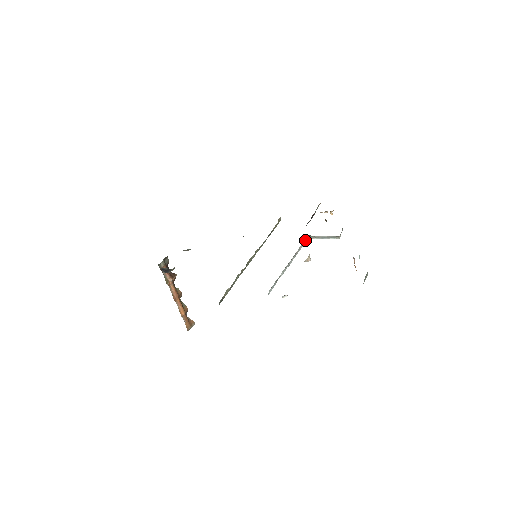
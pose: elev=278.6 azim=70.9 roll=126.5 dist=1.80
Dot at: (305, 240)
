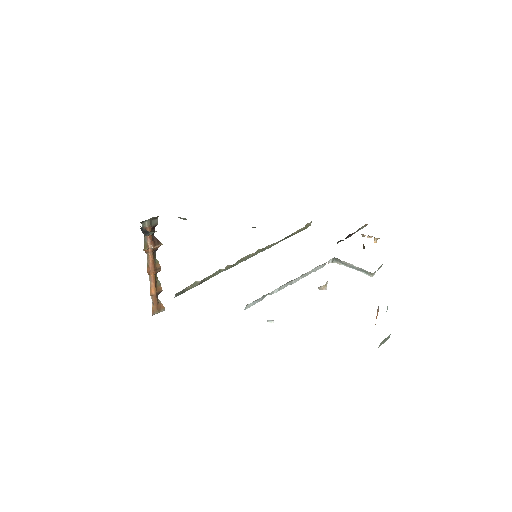
Dot at: (328, 261)
